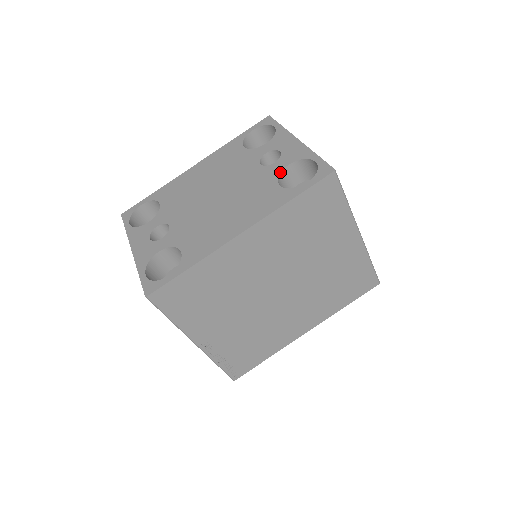
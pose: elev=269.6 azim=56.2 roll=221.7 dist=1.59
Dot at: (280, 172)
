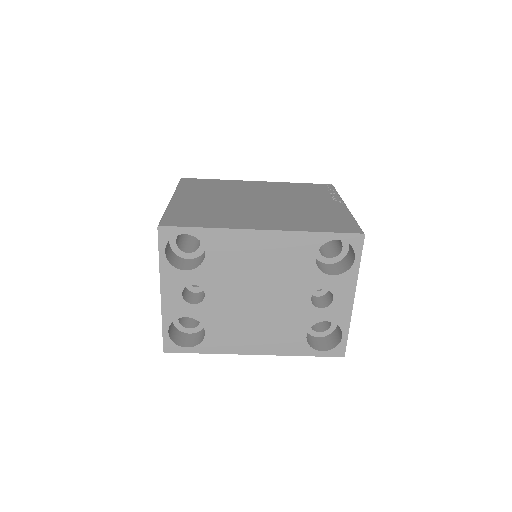
Dot at: occluded
